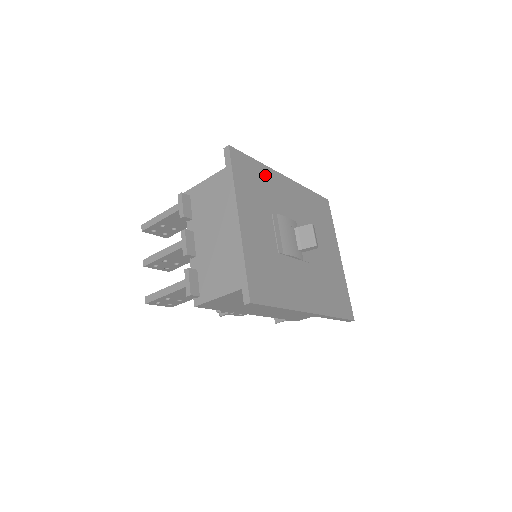
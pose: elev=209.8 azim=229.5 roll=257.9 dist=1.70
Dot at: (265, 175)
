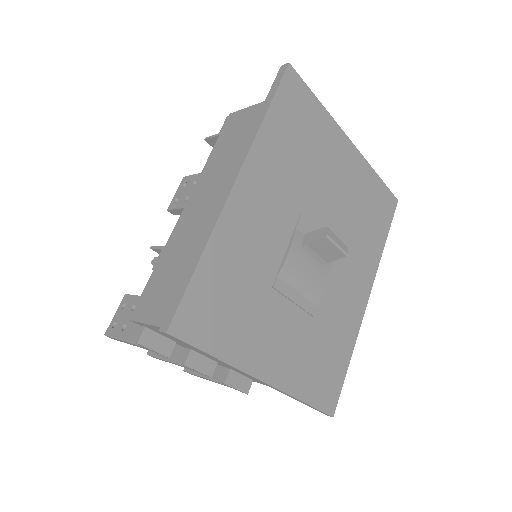
Dot at: (224, 253)
